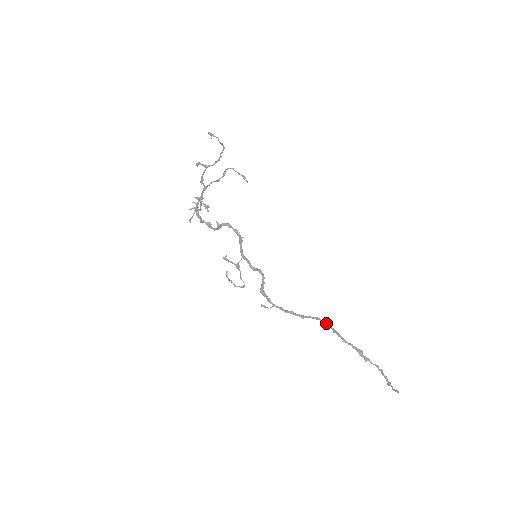
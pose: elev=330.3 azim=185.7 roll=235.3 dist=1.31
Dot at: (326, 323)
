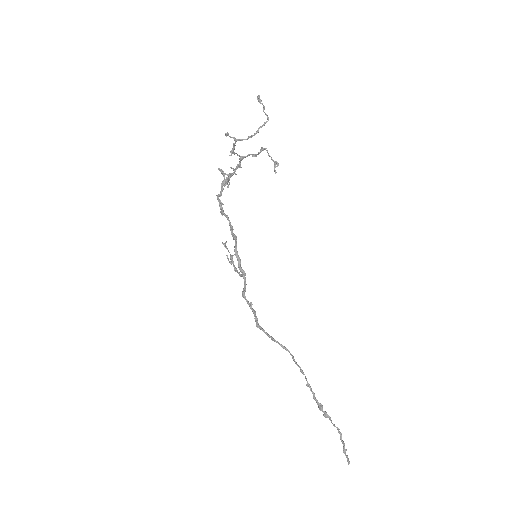
Dot at: (294, 359)
